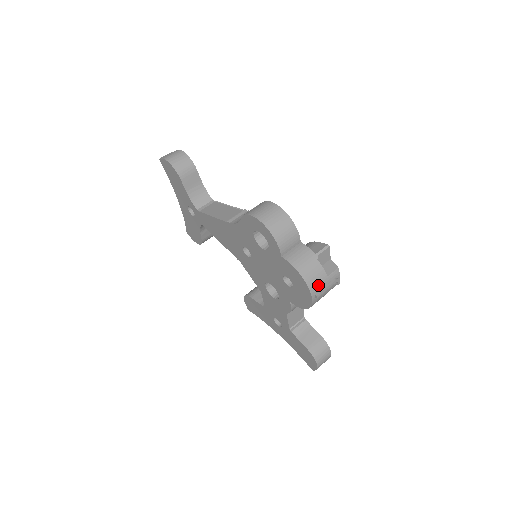
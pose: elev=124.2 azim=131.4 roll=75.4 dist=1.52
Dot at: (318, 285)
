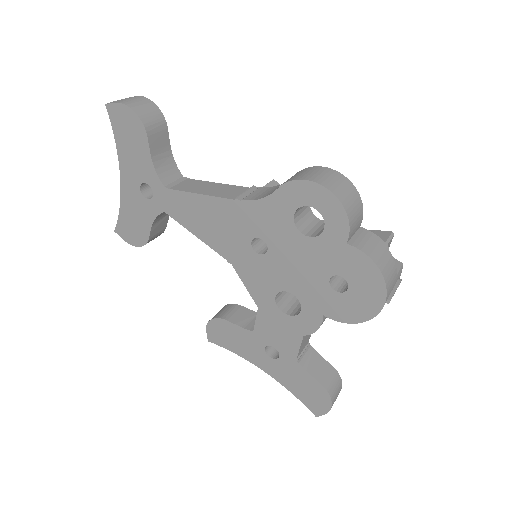
Dot at: (391, 285)
